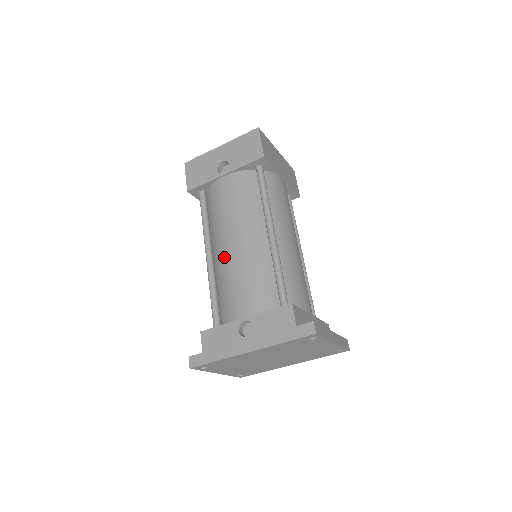
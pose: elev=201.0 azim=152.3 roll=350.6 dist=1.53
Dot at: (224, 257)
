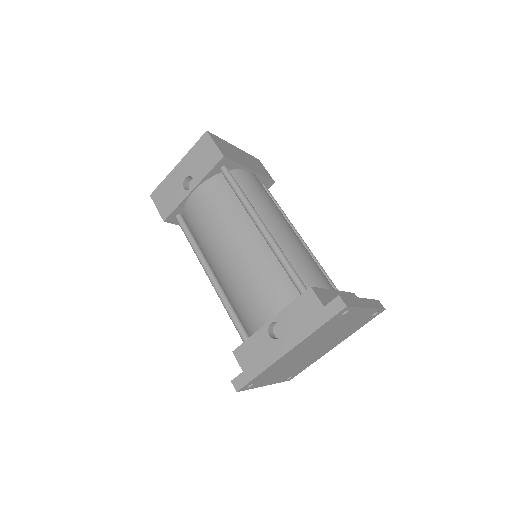
Dot at: (225, 269)
